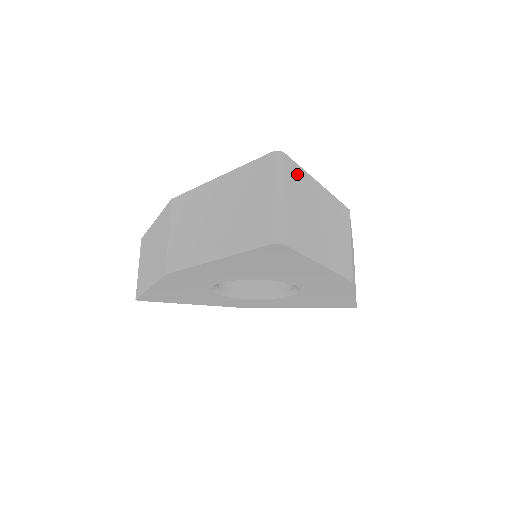
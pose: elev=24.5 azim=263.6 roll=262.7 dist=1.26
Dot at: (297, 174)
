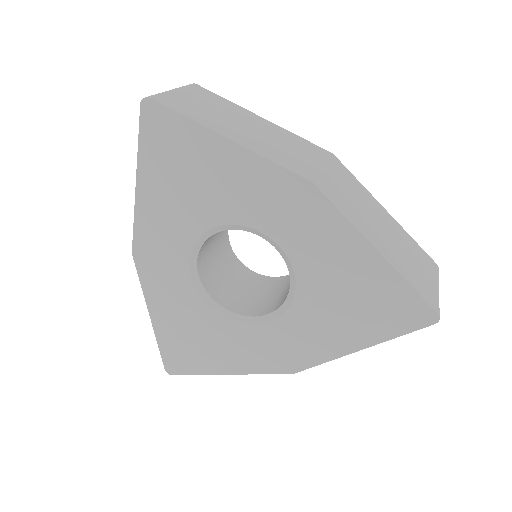
Dot at: (213, 97)
